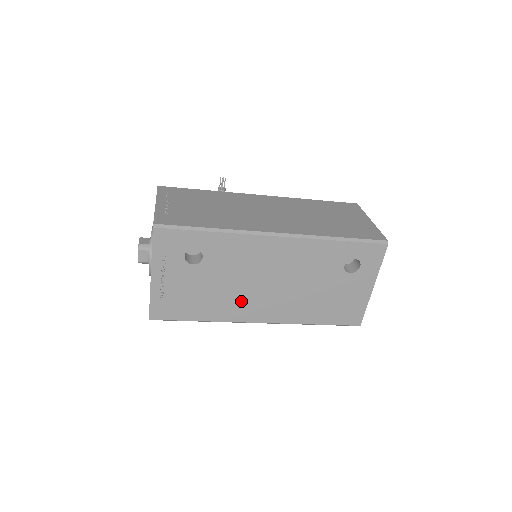
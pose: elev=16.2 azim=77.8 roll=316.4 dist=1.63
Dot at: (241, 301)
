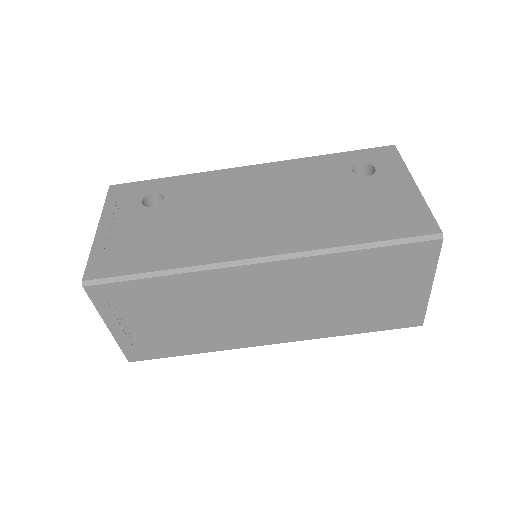
Dot at: (221, 234)
